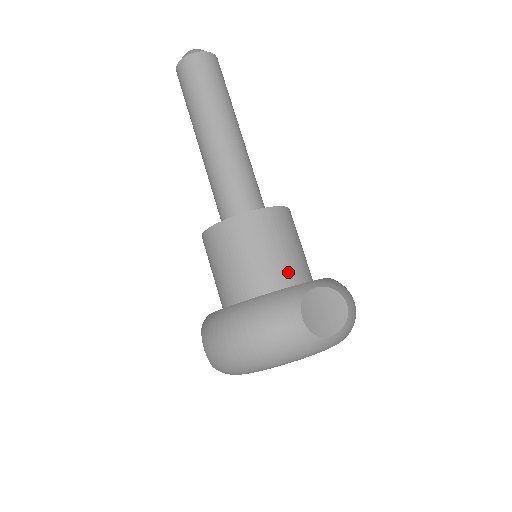
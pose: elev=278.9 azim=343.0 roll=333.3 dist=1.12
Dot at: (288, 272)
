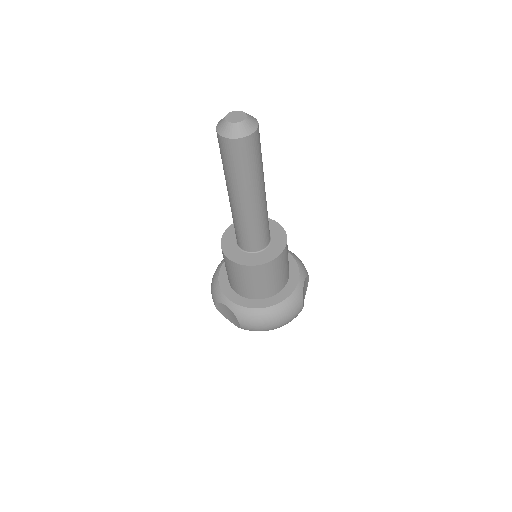
Dot at: occluded
